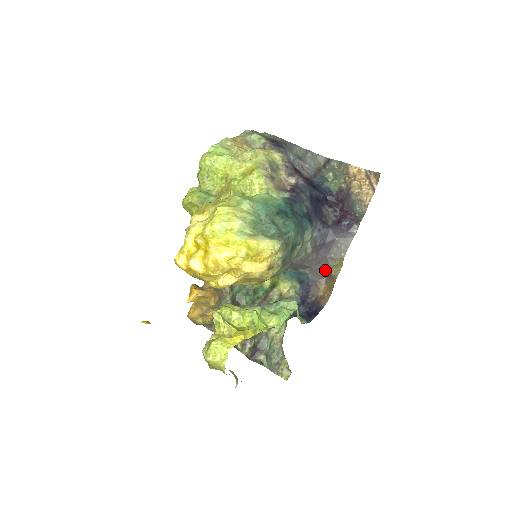
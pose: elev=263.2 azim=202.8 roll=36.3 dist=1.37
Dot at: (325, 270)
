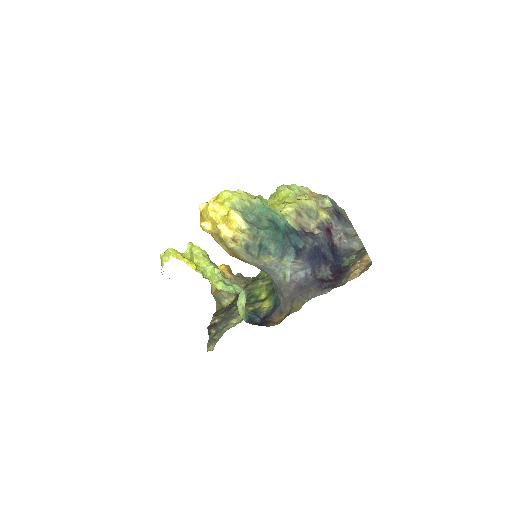
Dot at: (291, 306)
